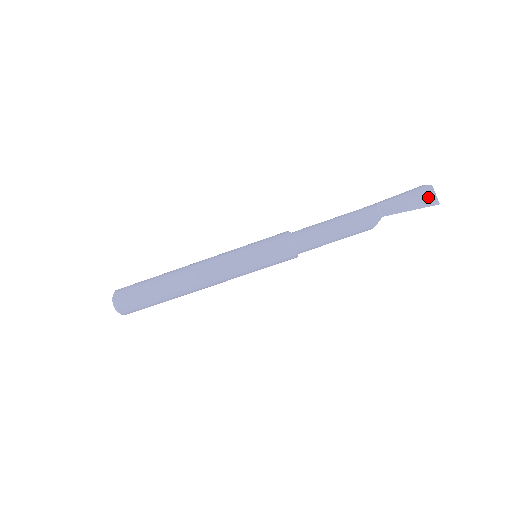
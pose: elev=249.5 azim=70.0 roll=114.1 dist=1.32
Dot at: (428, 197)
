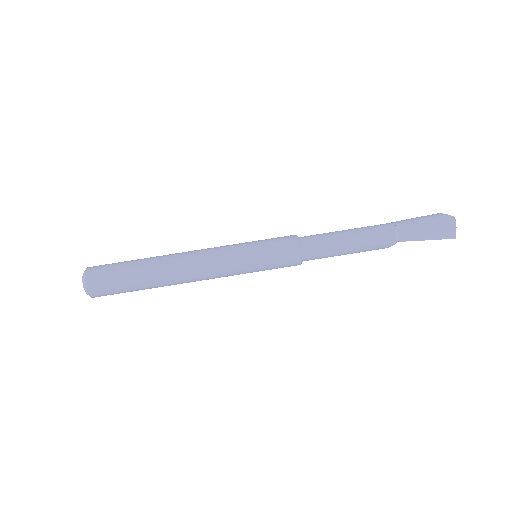
Dot at: (448, 230)
